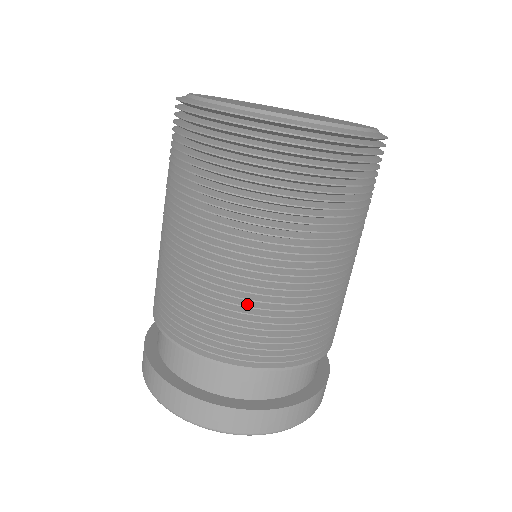
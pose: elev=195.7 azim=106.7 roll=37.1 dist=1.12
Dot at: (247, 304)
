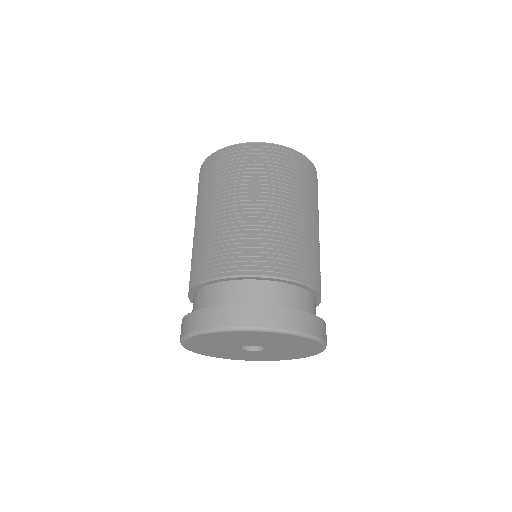
Dot at: (272, 235)
